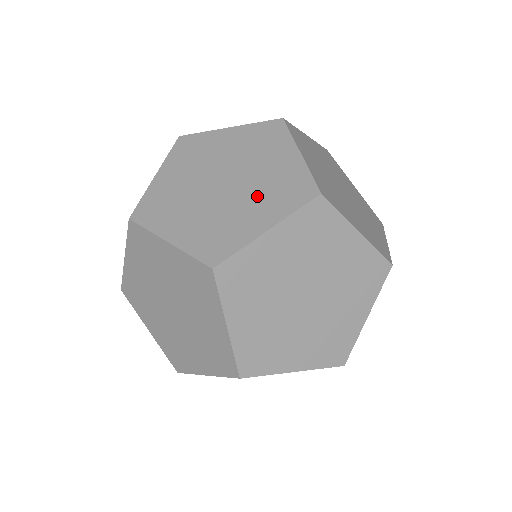
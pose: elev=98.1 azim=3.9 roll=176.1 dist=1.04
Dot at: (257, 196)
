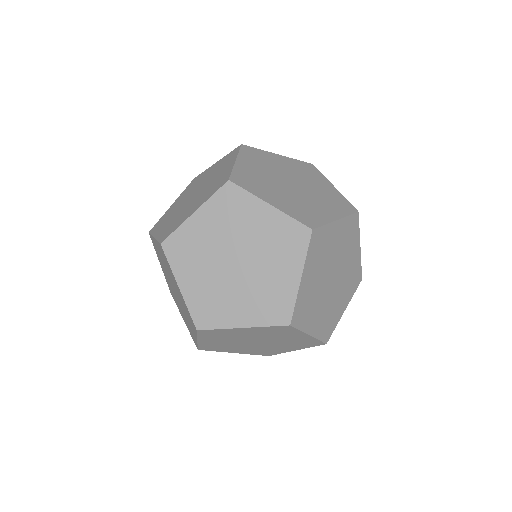
Dot at: (271, 258)
